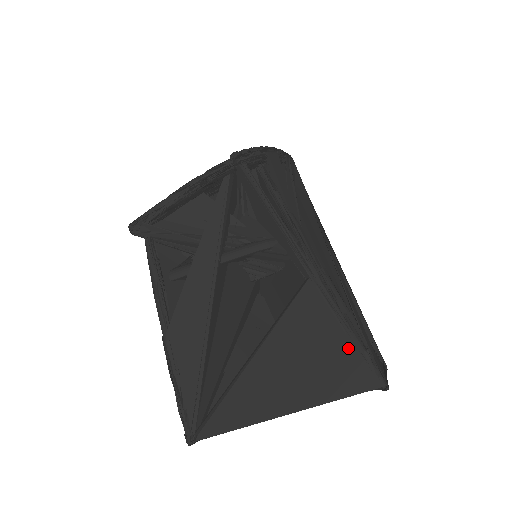
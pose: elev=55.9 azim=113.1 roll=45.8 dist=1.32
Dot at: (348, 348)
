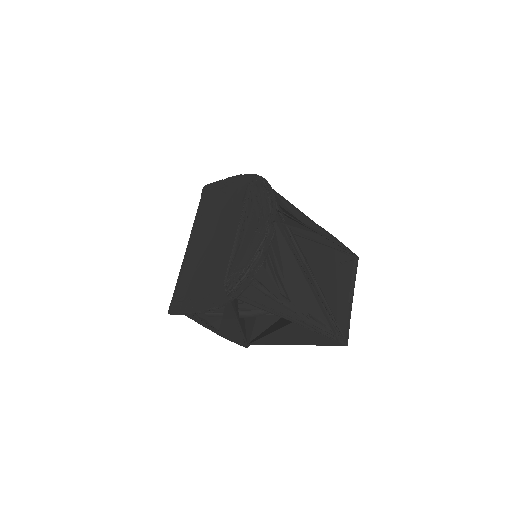
Dot at: (325, 338)
